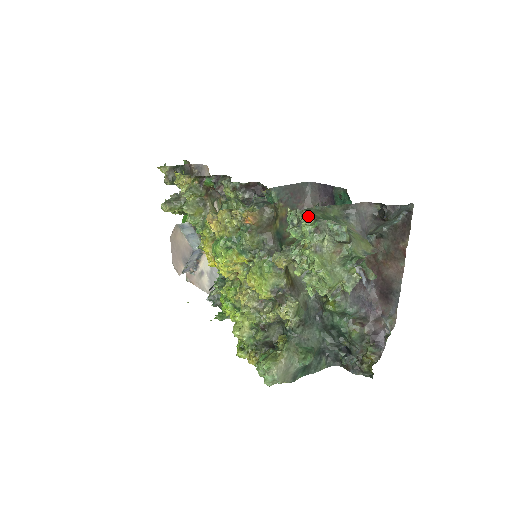
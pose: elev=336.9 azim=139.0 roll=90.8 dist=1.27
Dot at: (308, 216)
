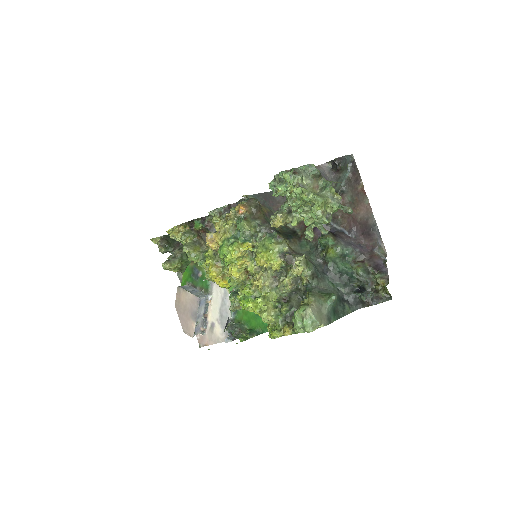
Dot at: occluded
